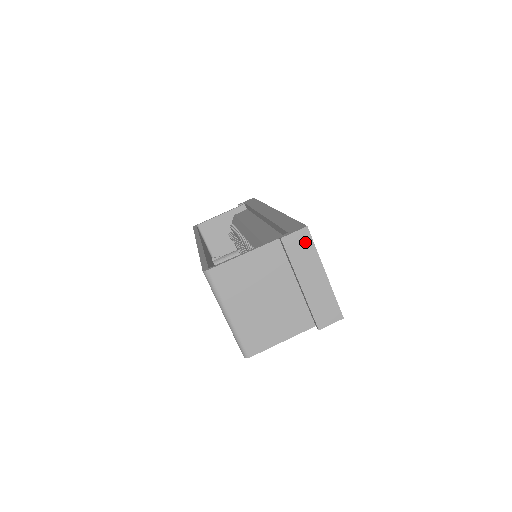
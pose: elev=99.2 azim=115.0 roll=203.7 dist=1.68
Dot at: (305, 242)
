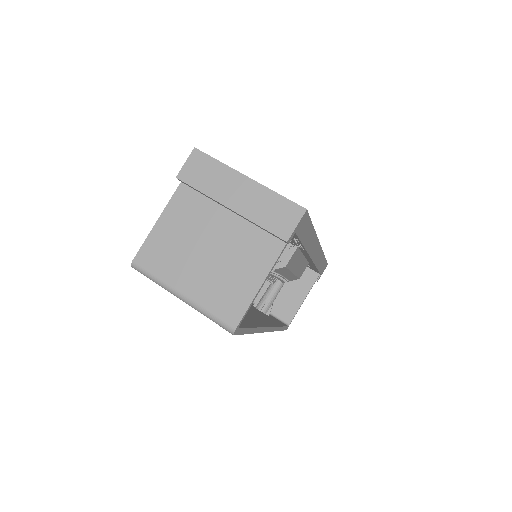
Dot at: (203, 163)
